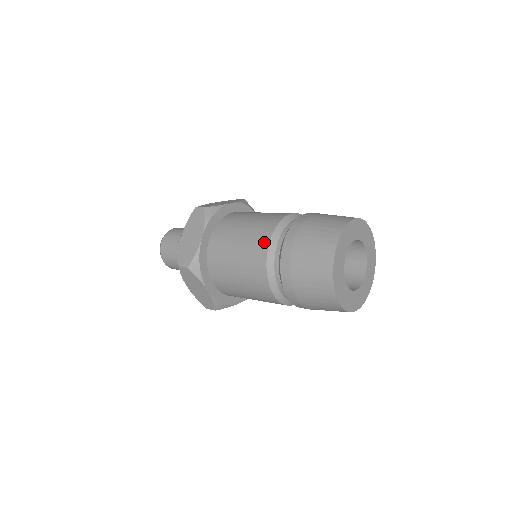
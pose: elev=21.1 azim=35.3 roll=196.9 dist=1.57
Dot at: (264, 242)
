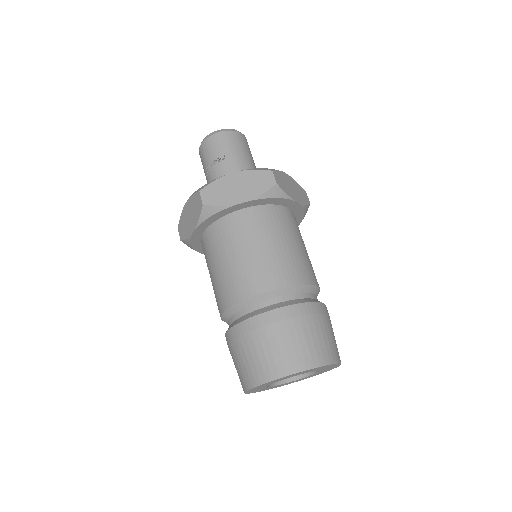
Dot at: (224, 304)
